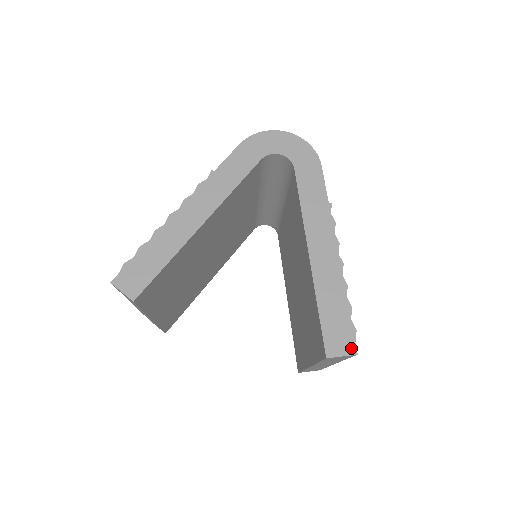
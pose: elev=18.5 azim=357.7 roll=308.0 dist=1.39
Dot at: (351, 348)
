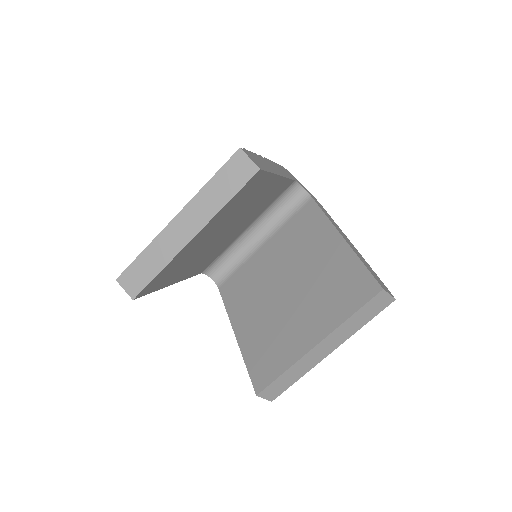
Dot at: (391, 294)
